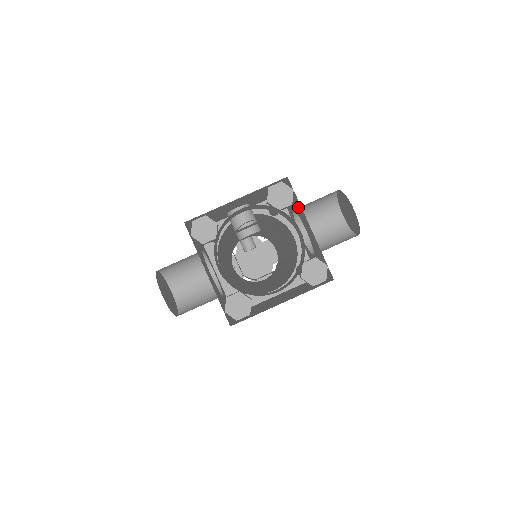
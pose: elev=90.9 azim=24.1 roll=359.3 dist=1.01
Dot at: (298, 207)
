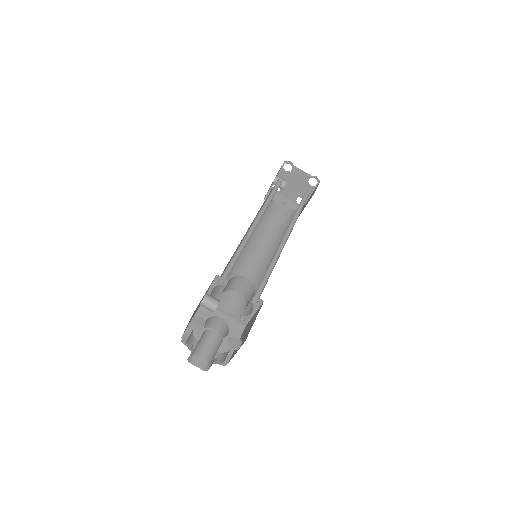
Dot at: occluded
